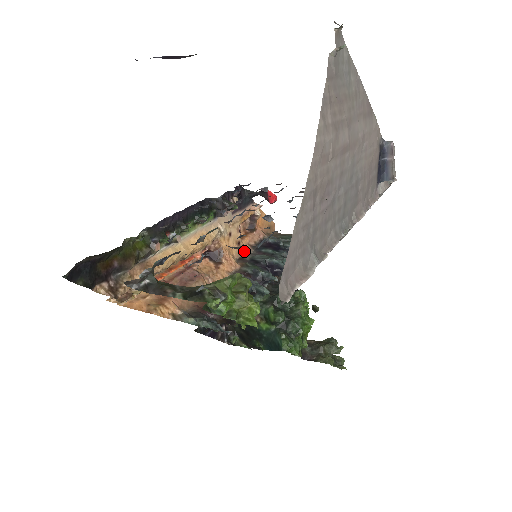
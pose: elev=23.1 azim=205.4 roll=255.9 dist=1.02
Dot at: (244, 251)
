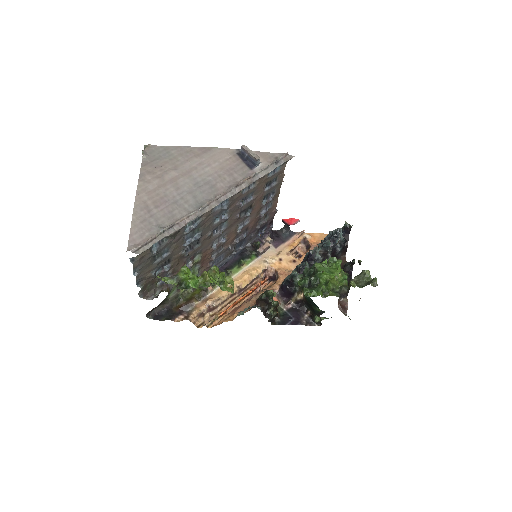
Dot at: occluded
